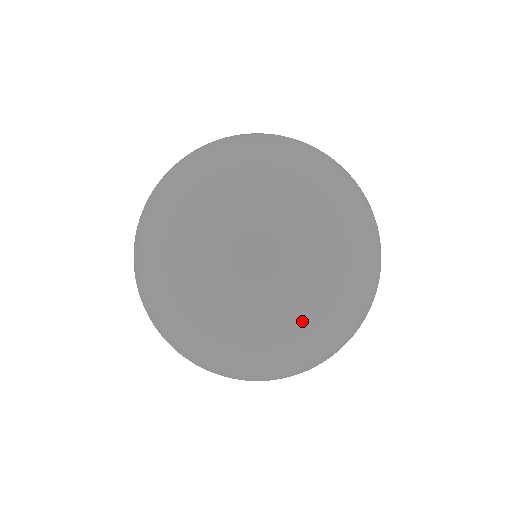
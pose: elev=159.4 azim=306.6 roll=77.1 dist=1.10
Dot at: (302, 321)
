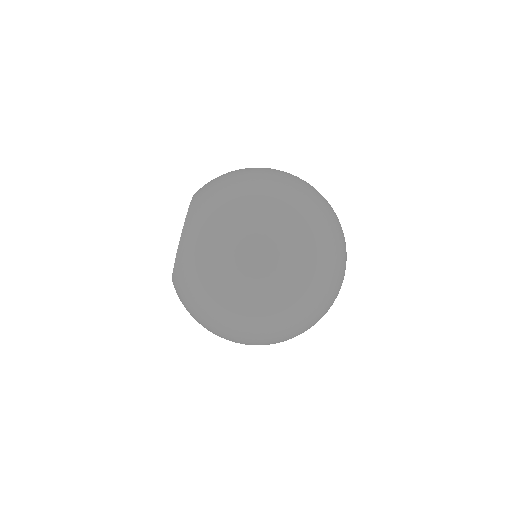
Dot at: occluded
